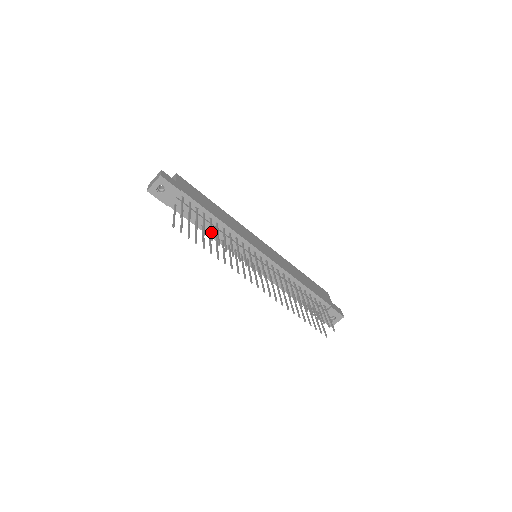
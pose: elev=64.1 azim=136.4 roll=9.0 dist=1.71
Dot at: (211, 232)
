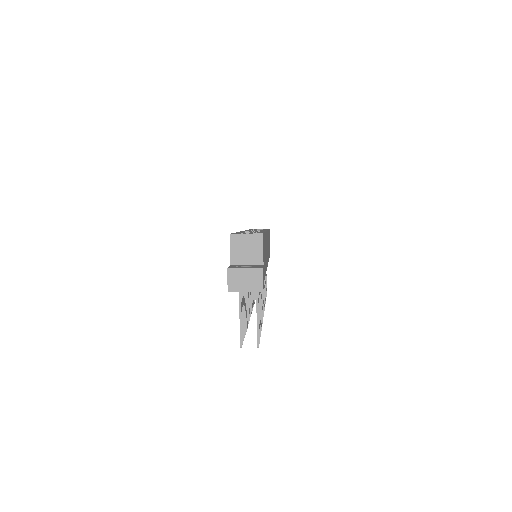
Dot at: occluded
